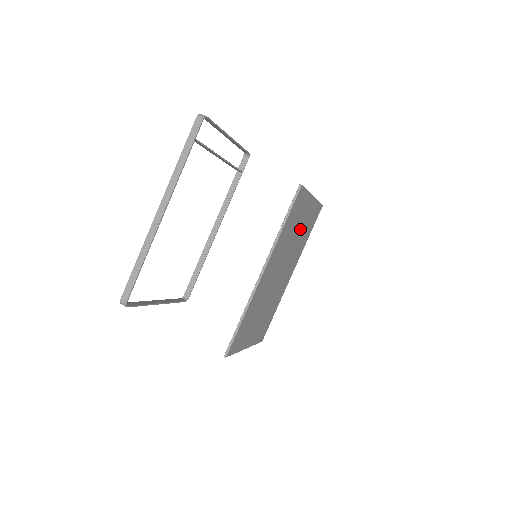
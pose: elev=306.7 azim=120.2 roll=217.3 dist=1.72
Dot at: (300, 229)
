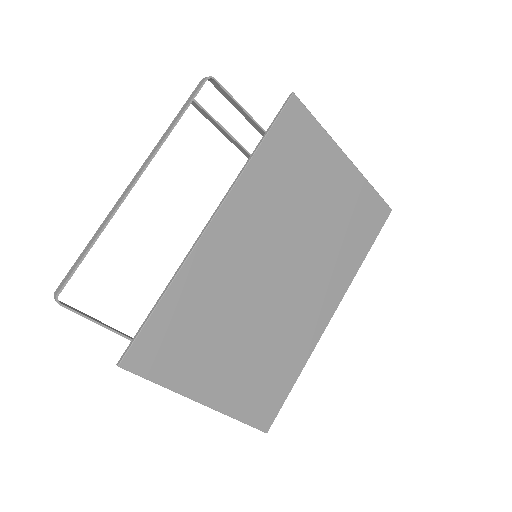
Dot at: (325, 209)
